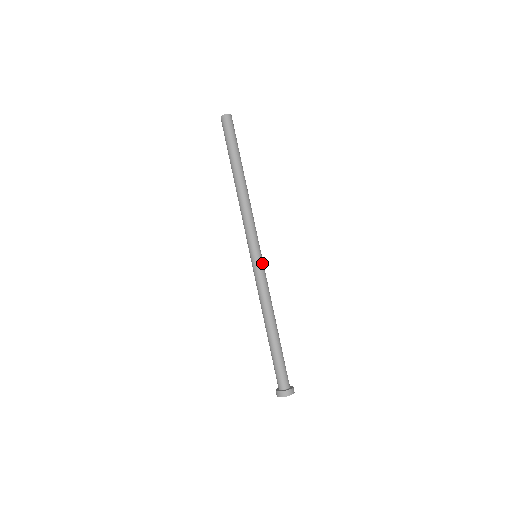
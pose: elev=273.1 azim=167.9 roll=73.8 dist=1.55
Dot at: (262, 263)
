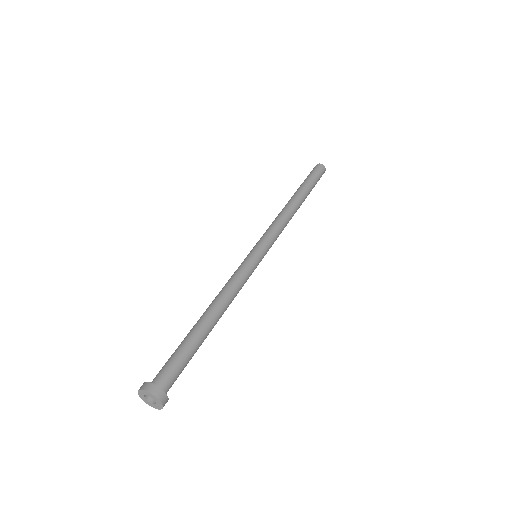
Dot at: (251, 257)
